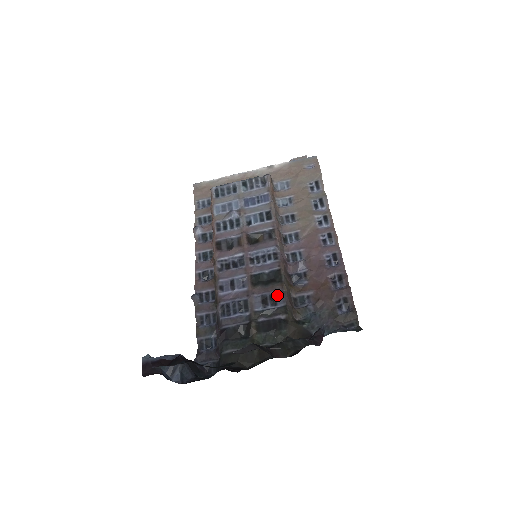
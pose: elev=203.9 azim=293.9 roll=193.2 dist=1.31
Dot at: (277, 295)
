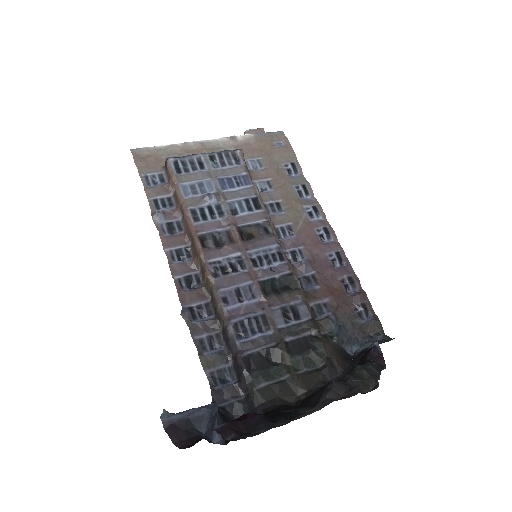
Dot at: (298, 306)
